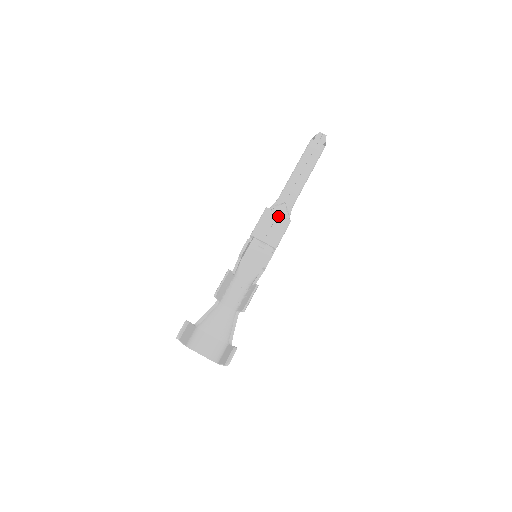
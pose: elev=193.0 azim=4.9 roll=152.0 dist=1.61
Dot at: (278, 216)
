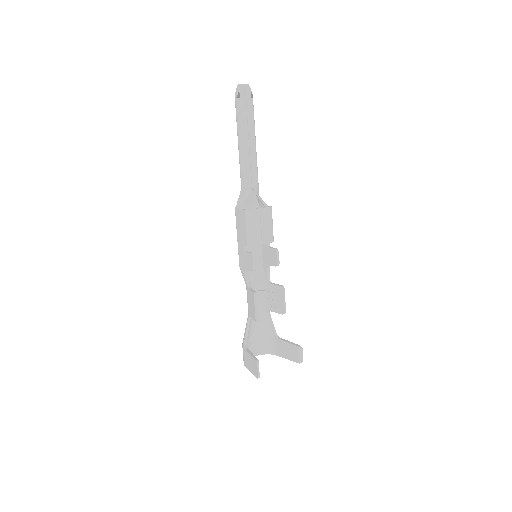
Dot at: (260, 211)
